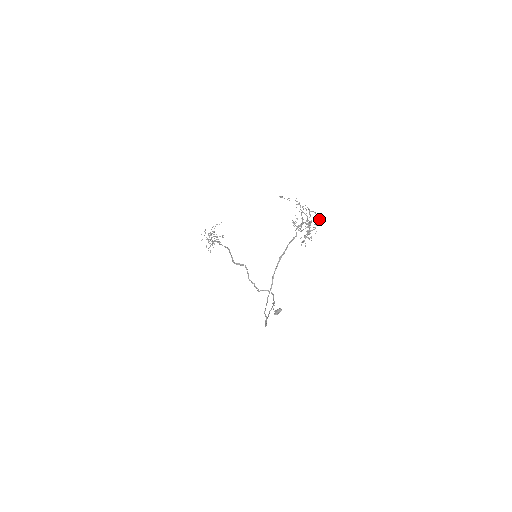
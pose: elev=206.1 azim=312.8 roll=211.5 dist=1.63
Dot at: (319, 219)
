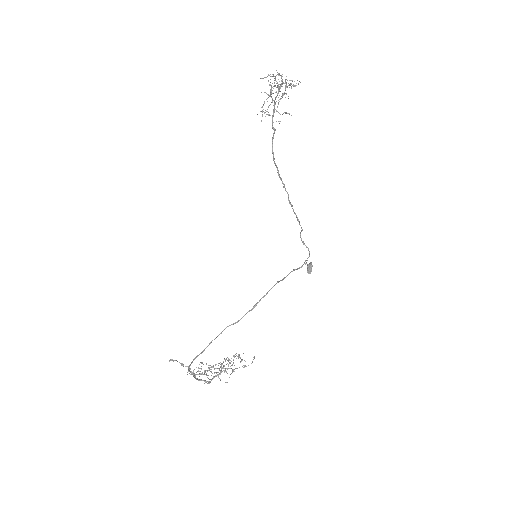
Dot at: (227, 382)
